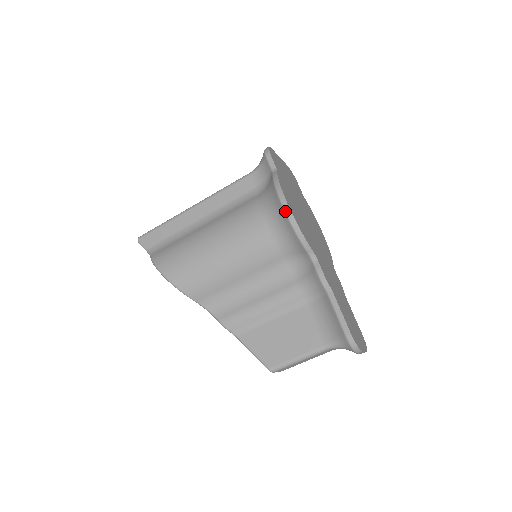
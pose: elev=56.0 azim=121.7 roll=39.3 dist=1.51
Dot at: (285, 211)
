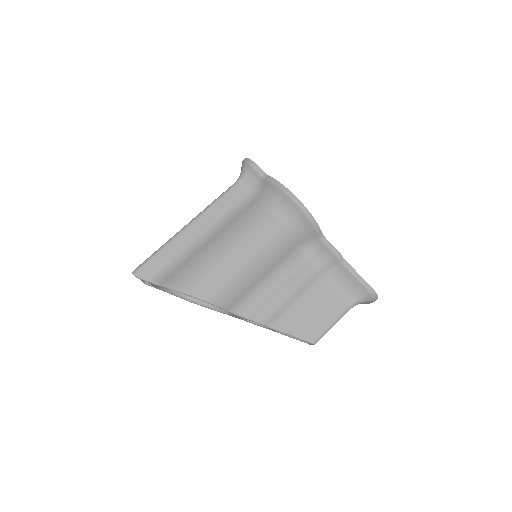
Dot at: (298, 205)
